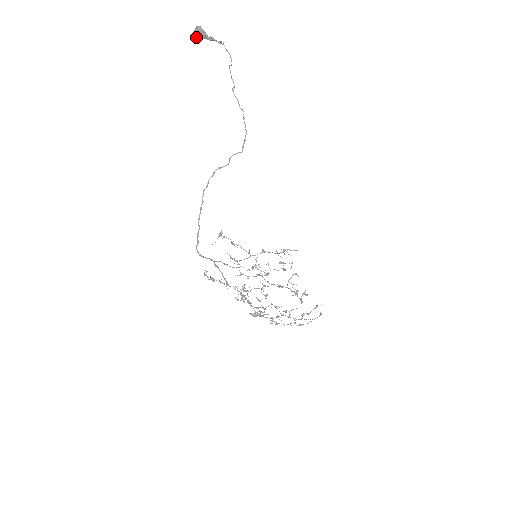
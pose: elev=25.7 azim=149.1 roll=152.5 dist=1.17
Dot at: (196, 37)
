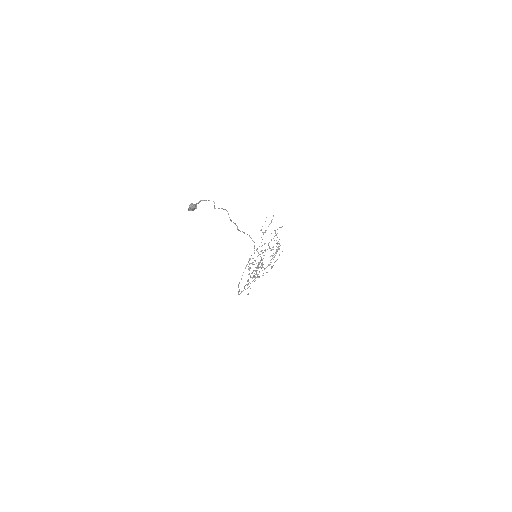
Dot at: (190, 210)
